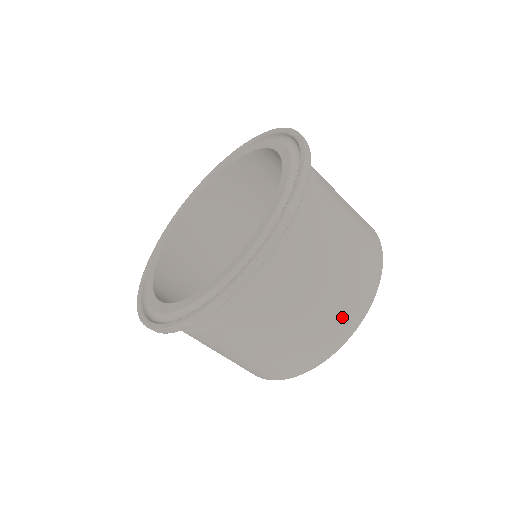
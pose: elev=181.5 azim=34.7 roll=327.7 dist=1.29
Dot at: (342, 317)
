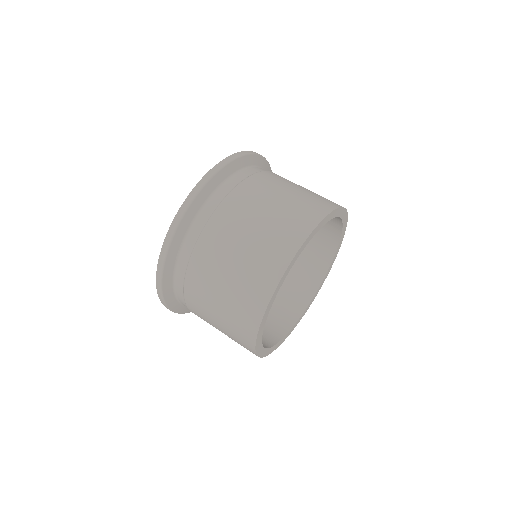
Dot at: (262, 270)
